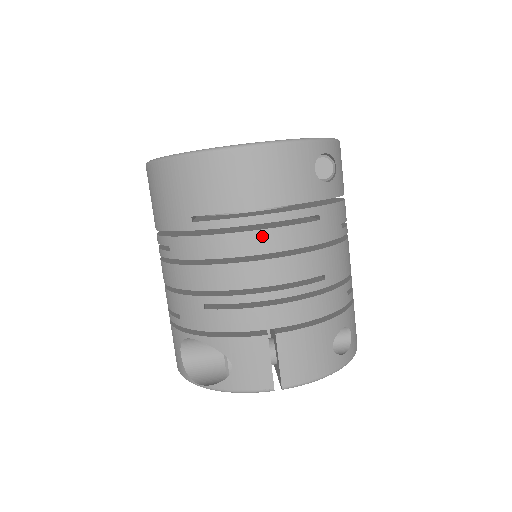
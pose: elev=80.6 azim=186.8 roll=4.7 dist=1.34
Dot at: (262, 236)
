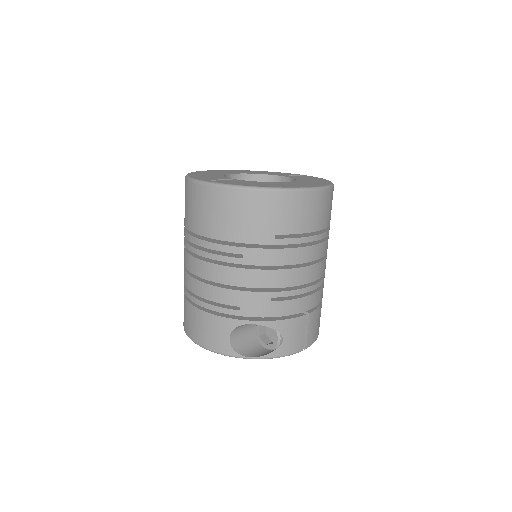
Dot at: (315, 249)
